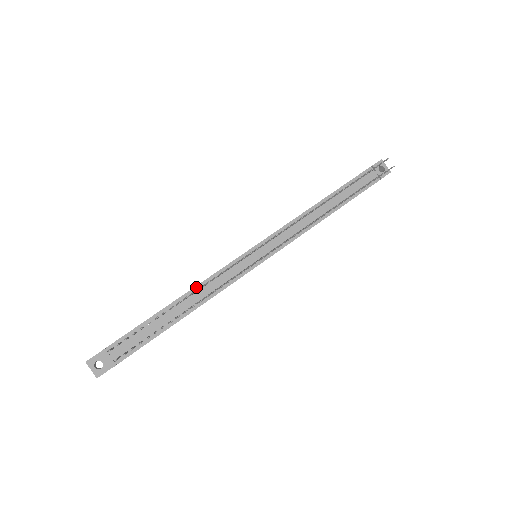
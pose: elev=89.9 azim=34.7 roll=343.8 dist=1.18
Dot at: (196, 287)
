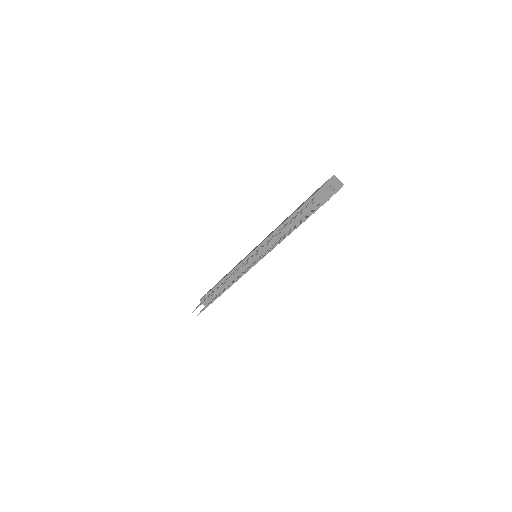
Dot at: (229, 274)
